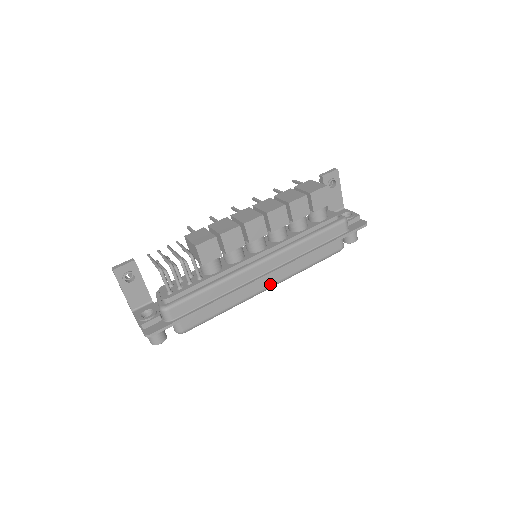
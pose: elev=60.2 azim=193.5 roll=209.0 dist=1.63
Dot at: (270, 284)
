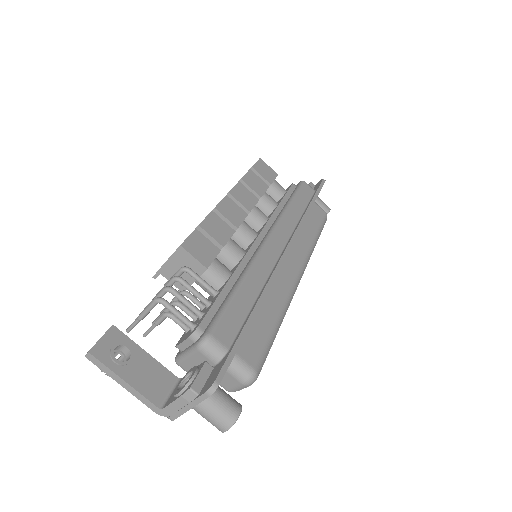
Dot at: (298, 269)
